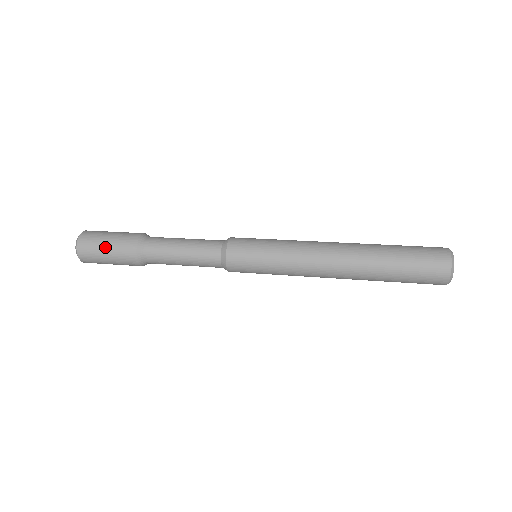
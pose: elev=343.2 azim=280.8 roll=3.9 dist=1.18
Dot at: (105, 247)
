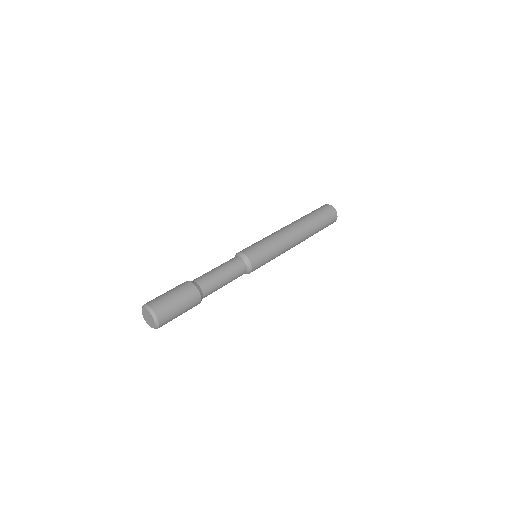
Dot at: (179, 306)
